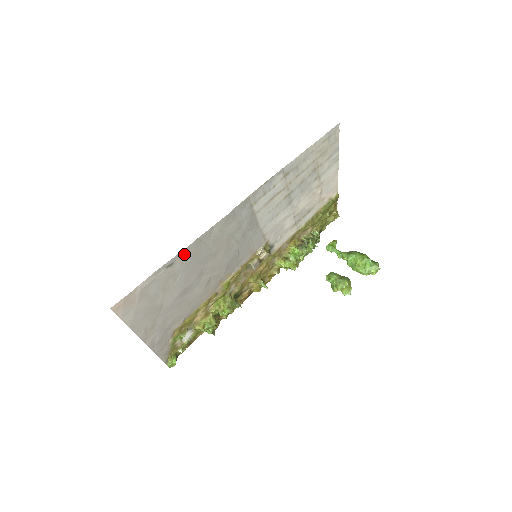
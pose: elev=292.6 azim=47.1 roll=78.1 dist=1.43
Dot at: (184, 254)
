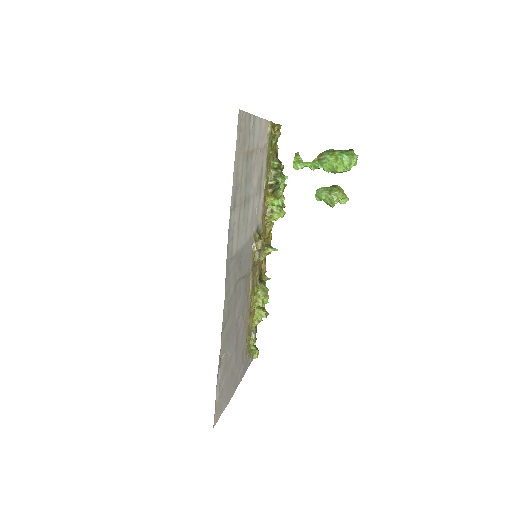
Dot at: (222, 348)
